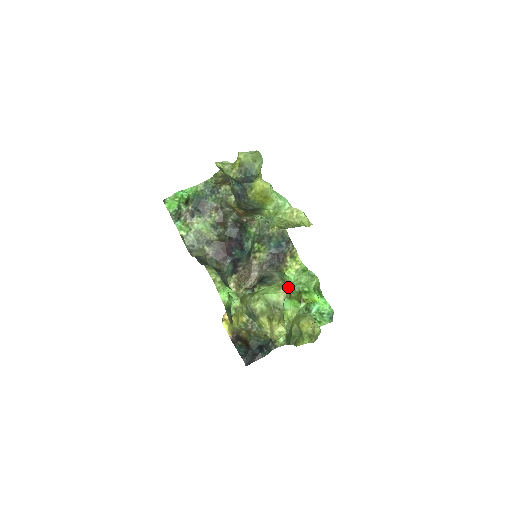
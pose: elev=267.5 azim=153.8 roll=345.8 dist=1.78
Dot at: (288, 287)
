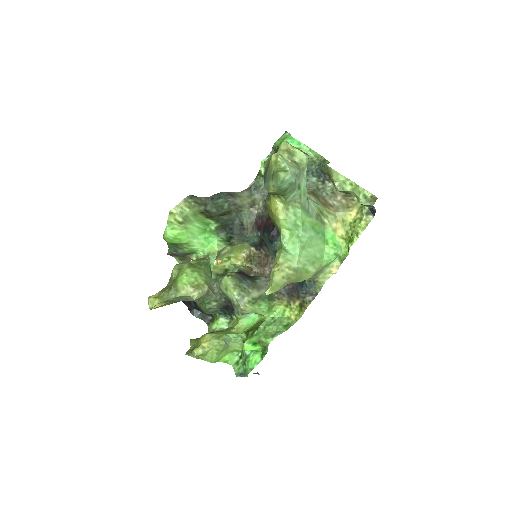
Dot at: (197, 295)
